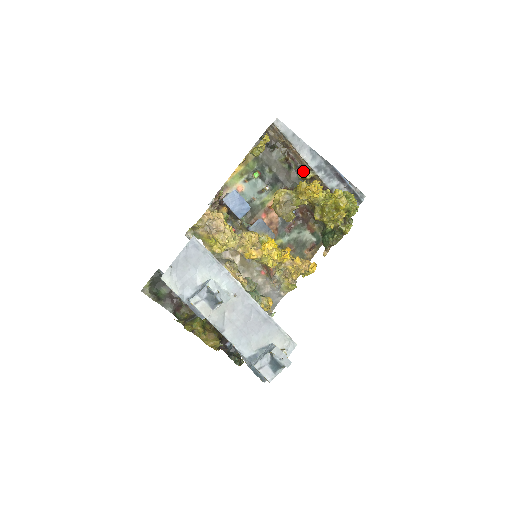
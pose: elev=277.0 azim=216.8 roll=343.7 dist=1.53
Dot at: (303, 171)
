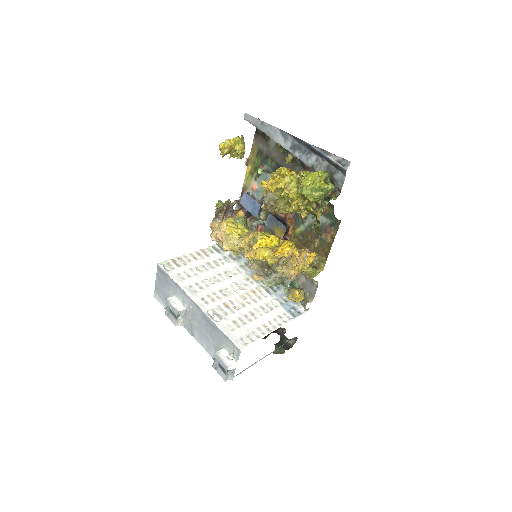
Dot at: occluded
